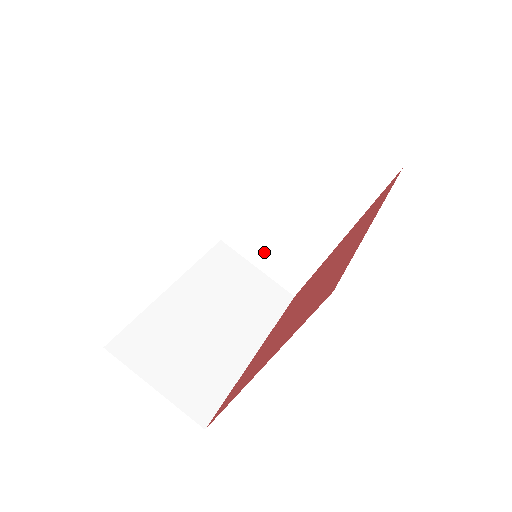
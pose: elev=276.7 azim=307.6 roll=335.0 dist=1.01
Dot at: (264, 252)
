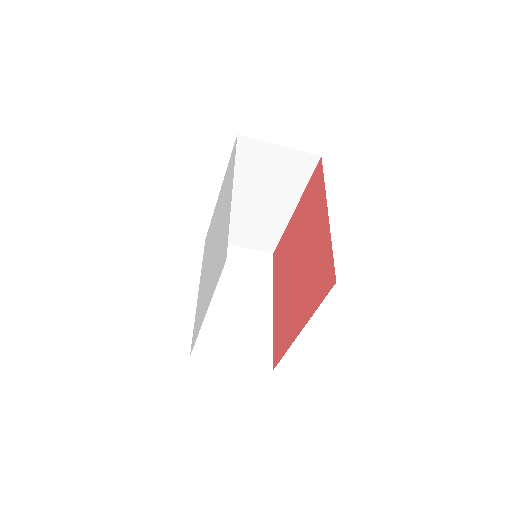
Dot at: (241, 235)
